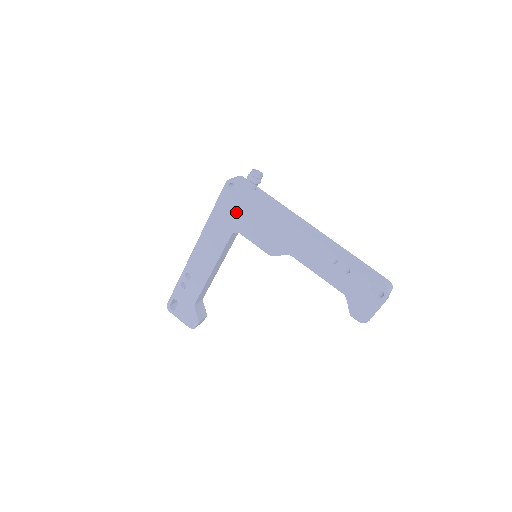
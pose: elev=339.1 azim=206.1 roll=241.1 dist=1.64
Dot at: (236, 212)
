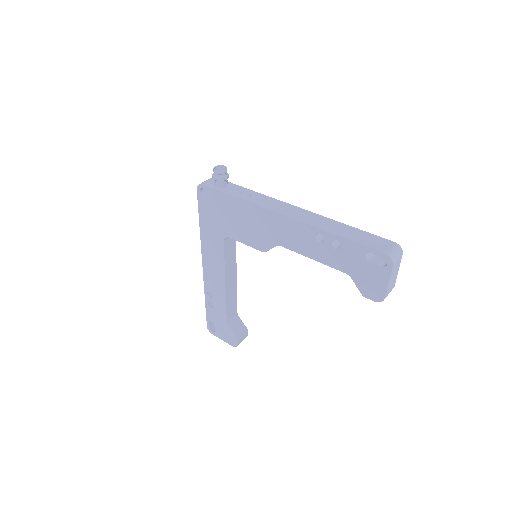
Dot at: (217, 216)
